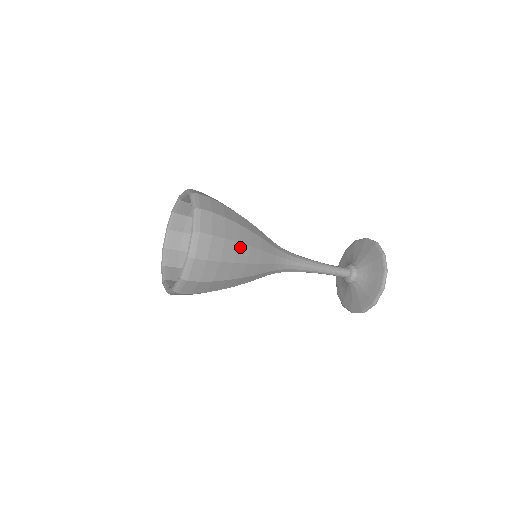
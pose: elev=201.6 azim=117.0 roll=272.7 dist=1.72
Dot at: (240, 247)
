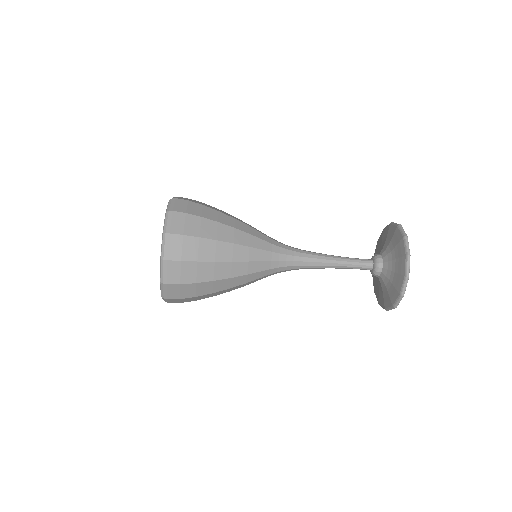
Dot at: (221, 227)
